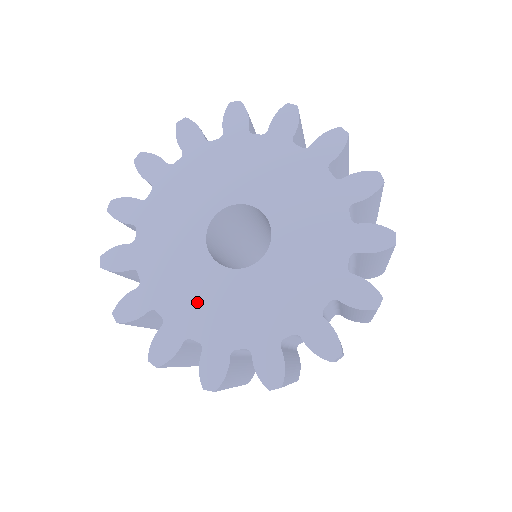
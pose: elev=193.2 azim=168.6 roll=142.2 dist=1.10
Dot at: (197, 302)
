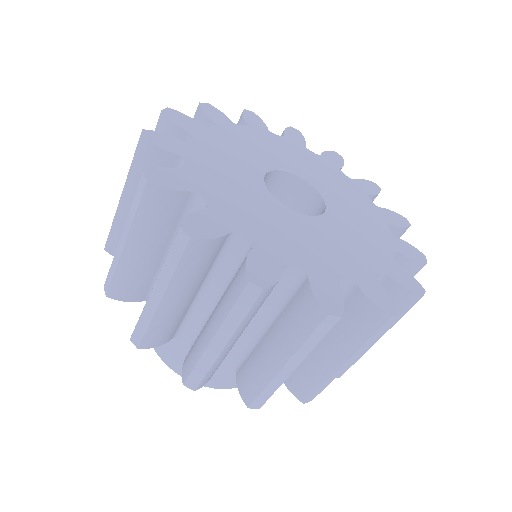
Dot at: (250, 211)
